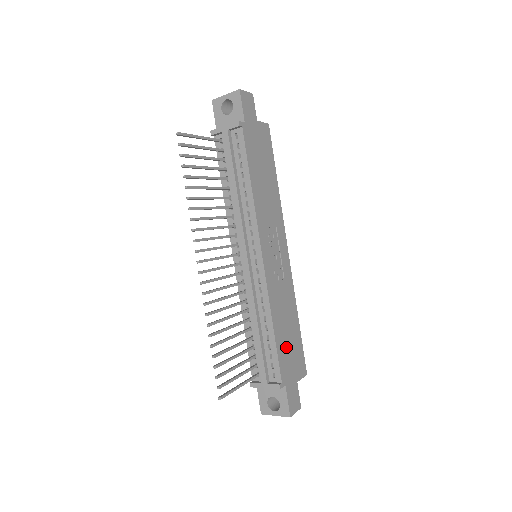
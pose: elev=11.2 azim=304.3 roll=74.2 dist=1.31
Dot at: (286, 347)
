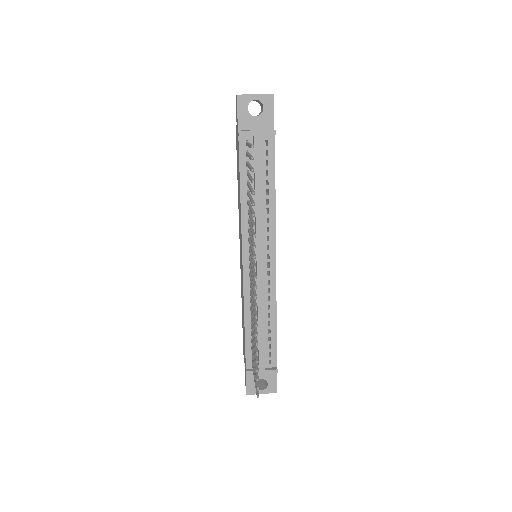
Dot at: occluded
